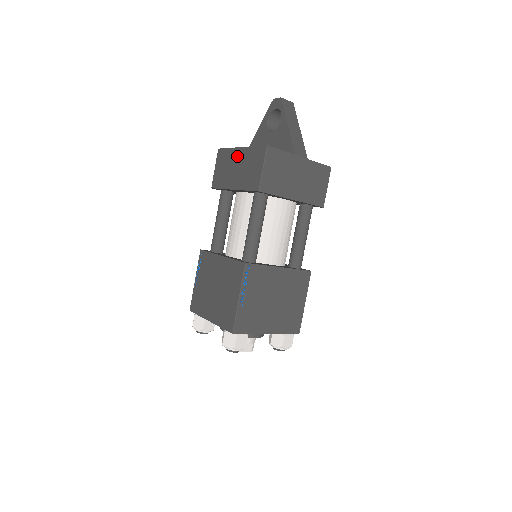
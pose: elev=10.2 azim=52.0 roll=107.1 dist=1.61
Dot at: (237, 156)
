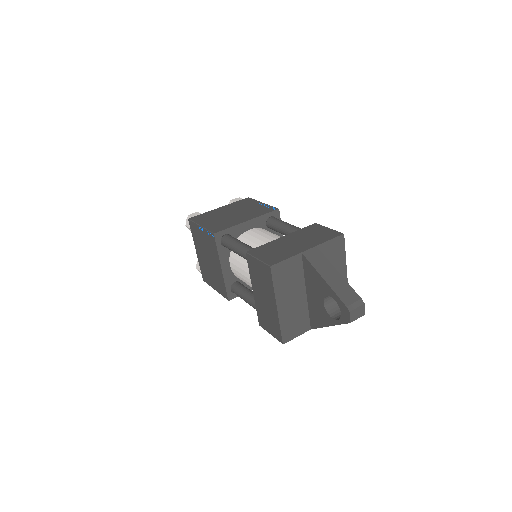
Dot at: (271, 301)
